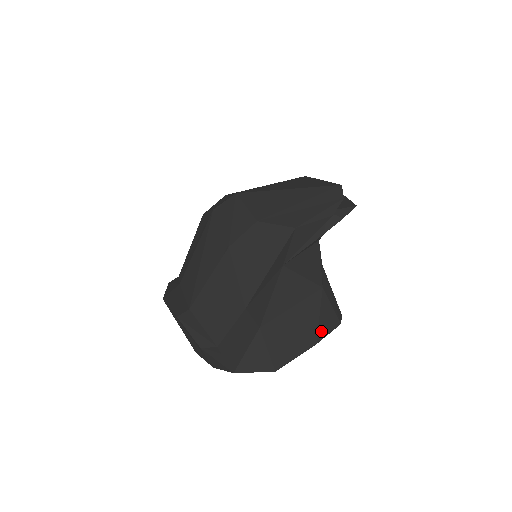
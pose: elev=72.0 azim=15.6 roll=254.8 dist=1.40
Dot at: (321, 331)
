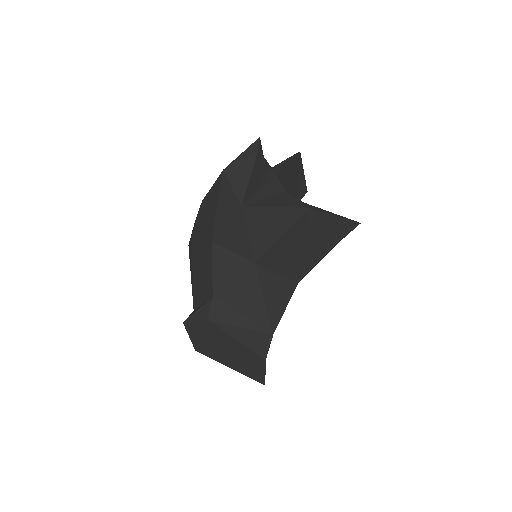
Dot at: (335, 234)
